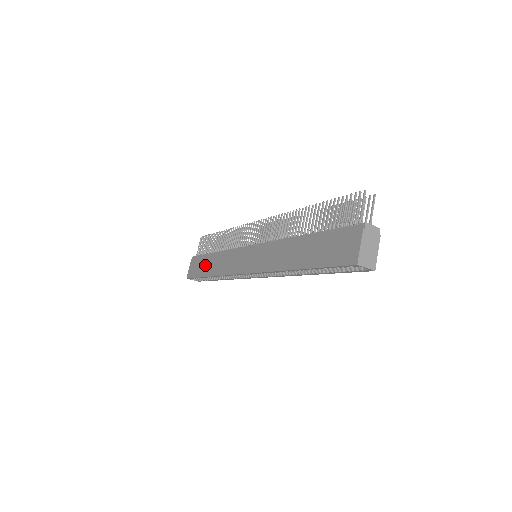
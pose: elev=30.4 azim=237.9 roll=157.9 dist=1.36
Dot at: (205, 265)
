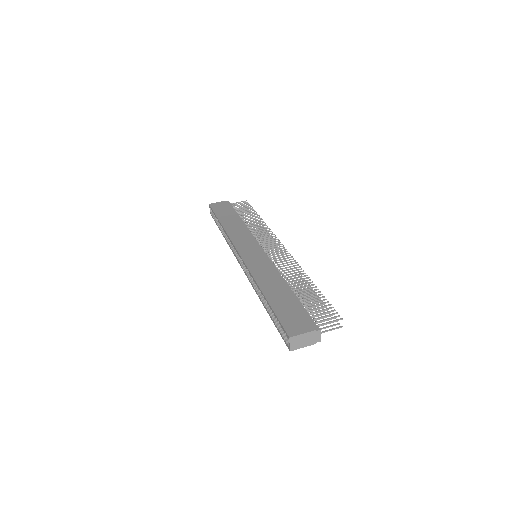
Dot at: (228, 216)
